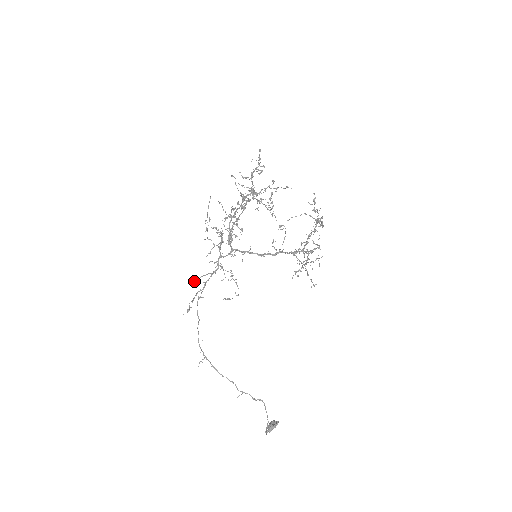
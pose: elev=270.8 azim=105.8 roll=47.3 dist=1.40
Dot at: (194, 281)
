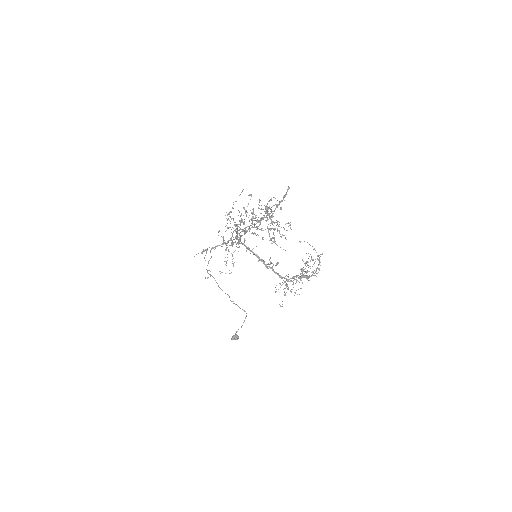
Dot at: occluded
